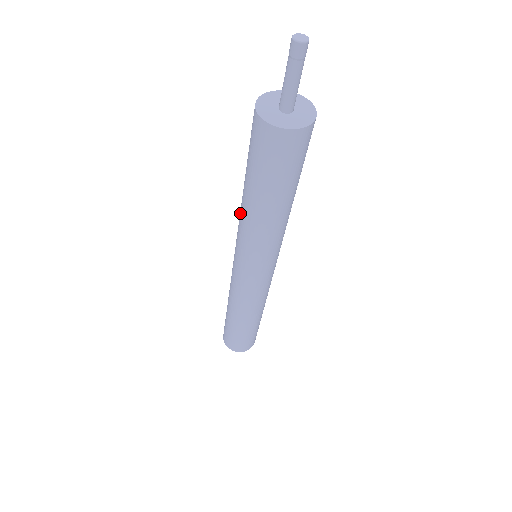
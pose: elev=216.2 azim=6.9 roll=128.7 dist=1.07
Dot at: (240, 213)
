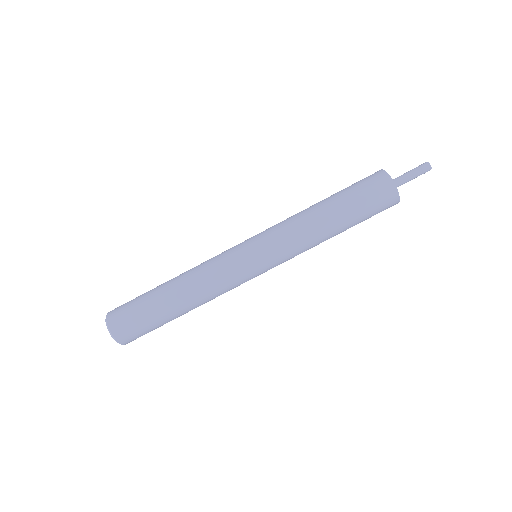
Dot at: occluded
